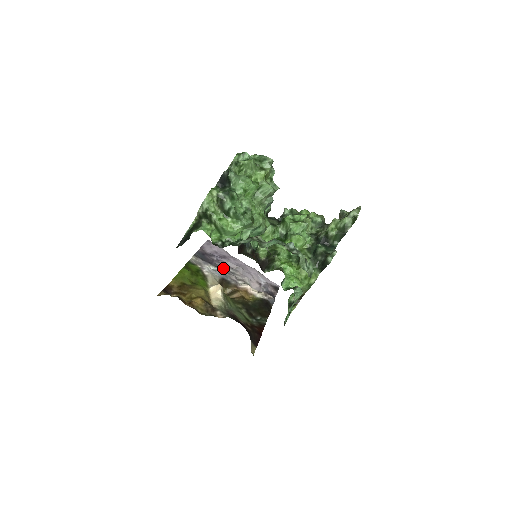
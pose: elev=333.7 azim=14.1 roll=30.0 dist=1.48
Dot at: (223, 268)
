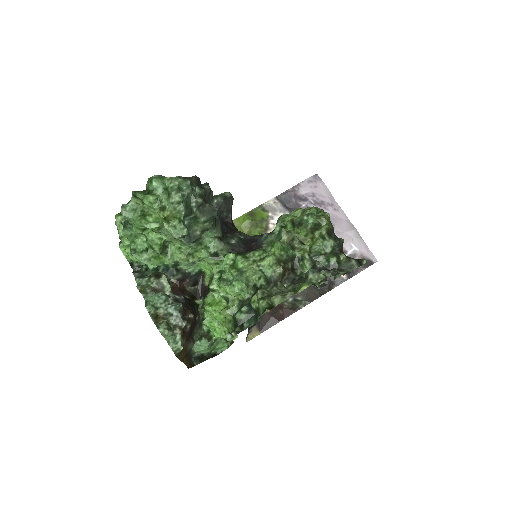
Dot at: occluded
